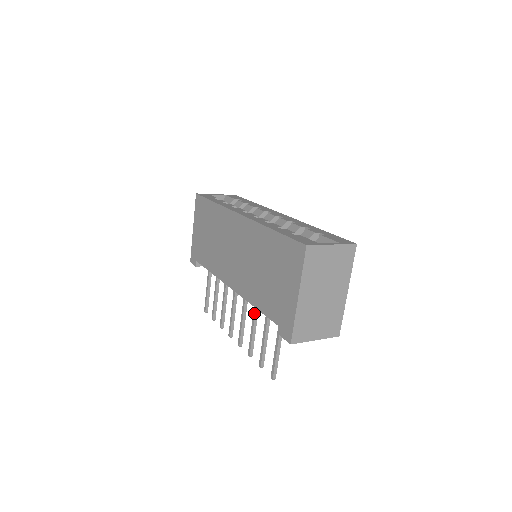
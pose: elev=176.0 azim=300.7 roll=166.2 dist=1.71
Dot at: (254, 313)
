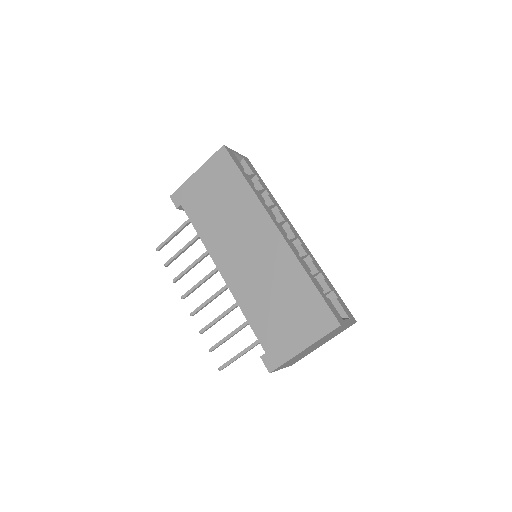
Dot at: (231, 308)
